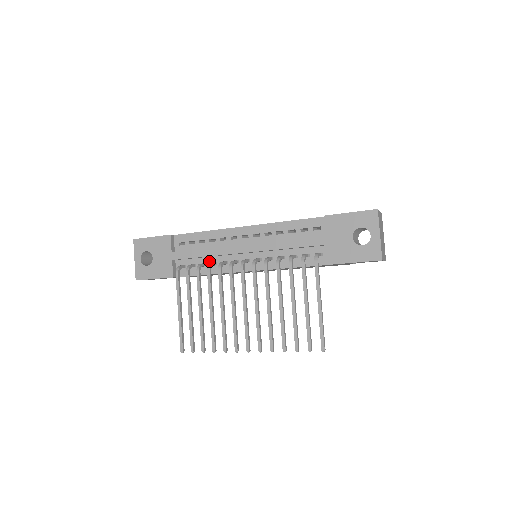
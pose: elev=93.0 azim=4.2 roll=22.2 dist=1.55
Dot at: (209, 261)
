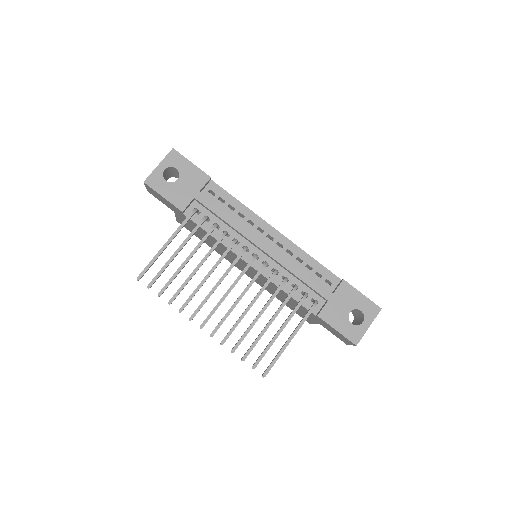
Dot at: (224, 228)
